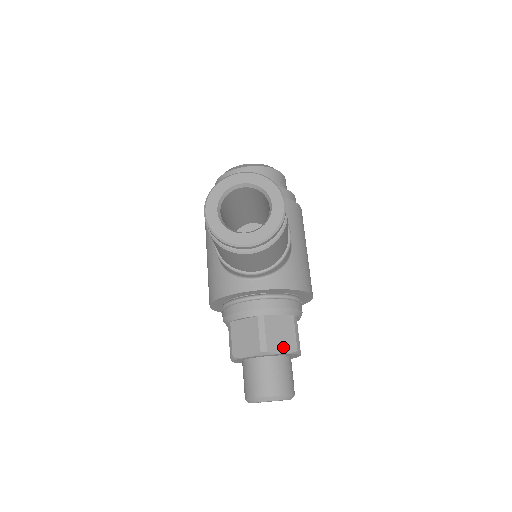
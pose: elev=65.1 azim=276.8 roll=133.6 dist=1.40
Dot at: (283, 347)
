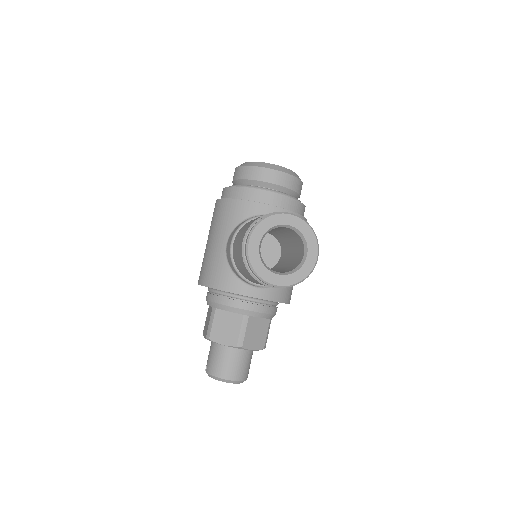
Dot at: (255, 345)
